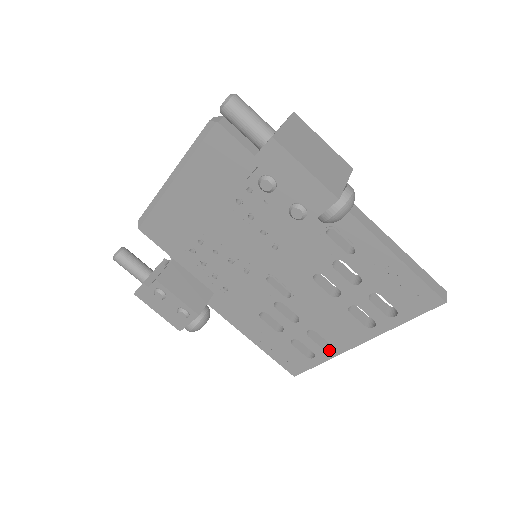
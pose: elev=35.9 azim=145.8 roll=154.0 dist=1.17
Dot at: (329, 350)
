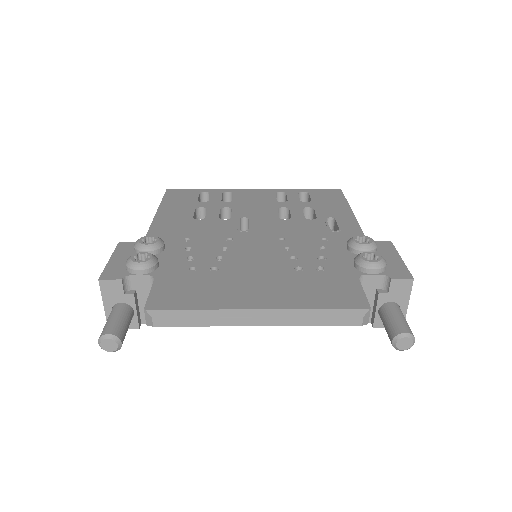
Dot at: occluded
